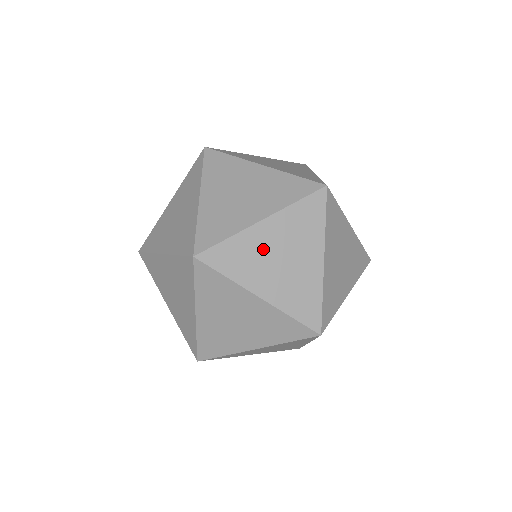
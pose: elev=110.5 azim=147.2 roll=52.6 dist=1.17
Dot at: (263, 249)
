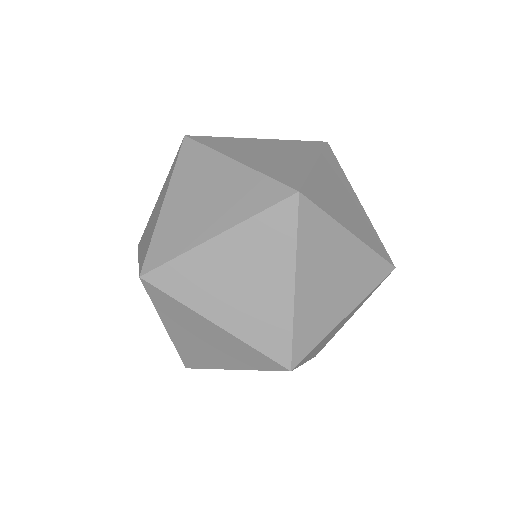
Dot at: occluded
